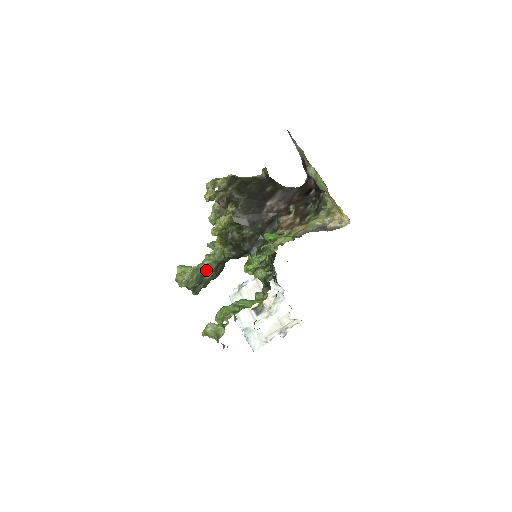
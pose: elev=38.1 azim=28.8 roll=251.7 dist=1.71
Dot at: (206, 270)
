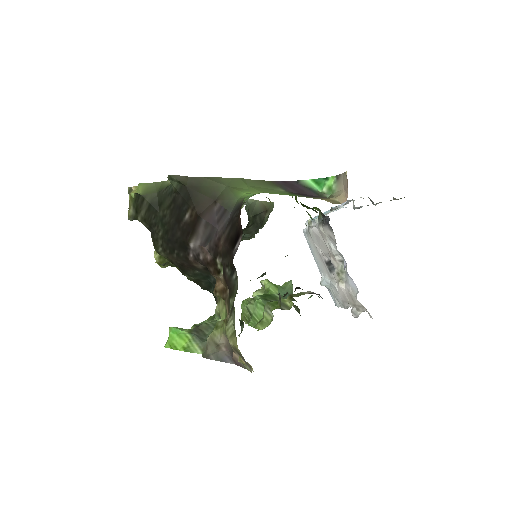
Dot at: occluded
